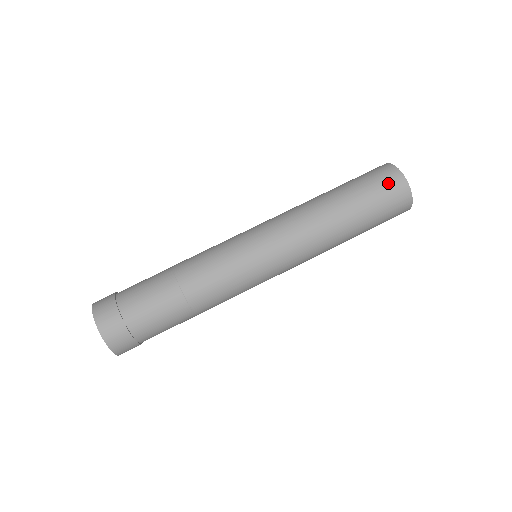
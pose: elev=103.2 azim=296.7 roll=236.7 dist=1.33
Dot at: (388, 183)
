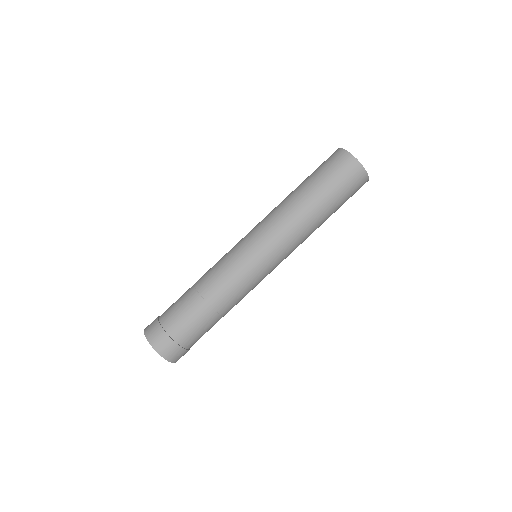
Dot at: (354, 180)
